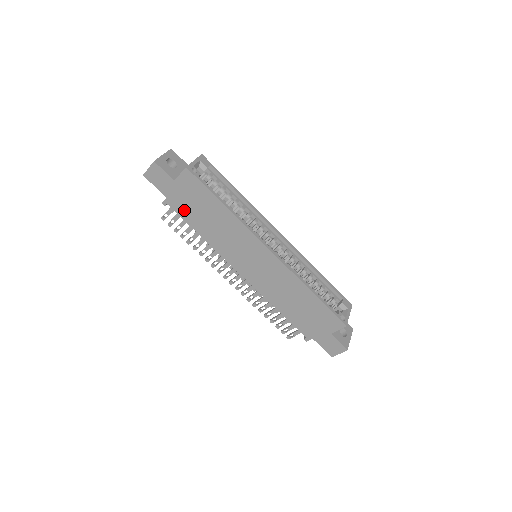
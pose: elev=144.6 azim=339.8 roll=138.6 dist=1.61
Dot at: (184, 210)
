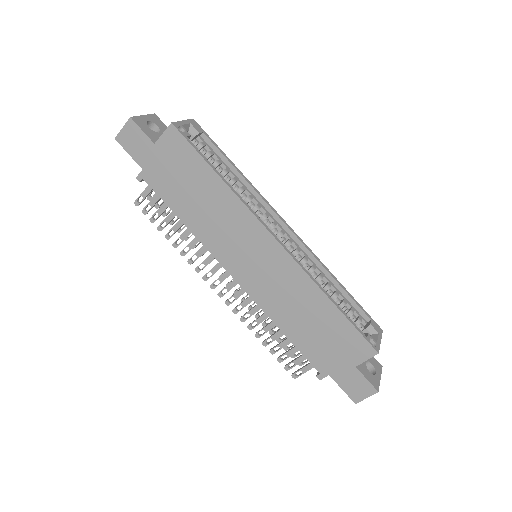
Dot at: (165, 186)
